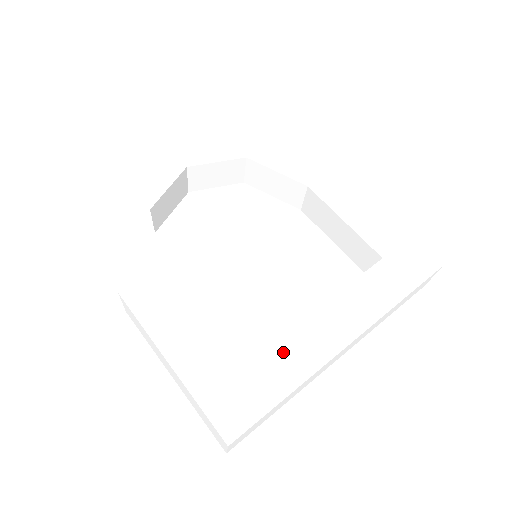
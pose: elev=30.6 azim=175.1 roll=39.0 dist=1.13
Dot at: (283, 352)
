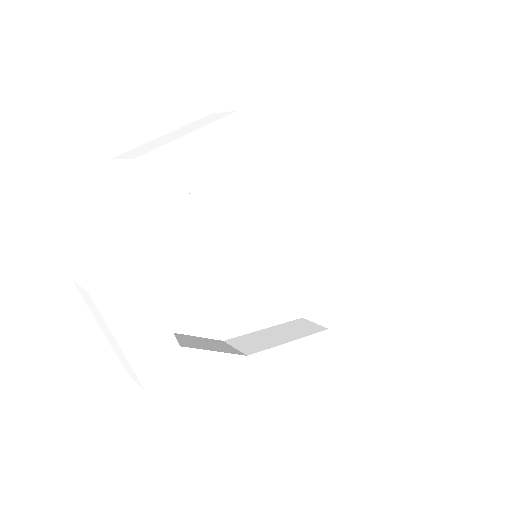
Dot at: (338, 293)
